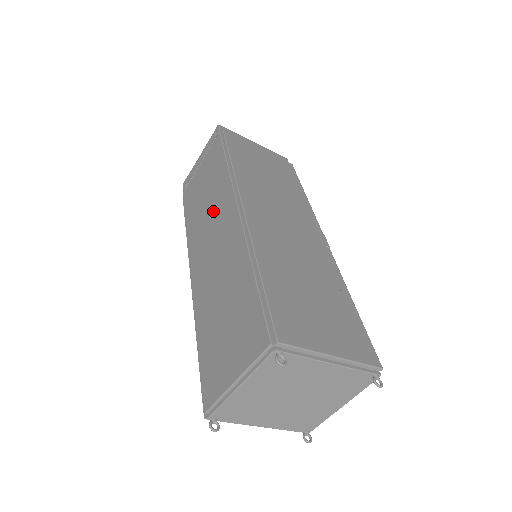
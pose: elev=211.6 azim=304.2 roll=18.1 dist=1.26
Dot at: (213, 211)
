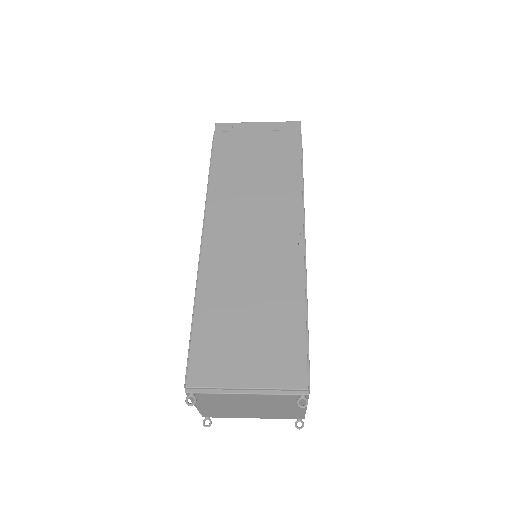
Dot at: occluded
